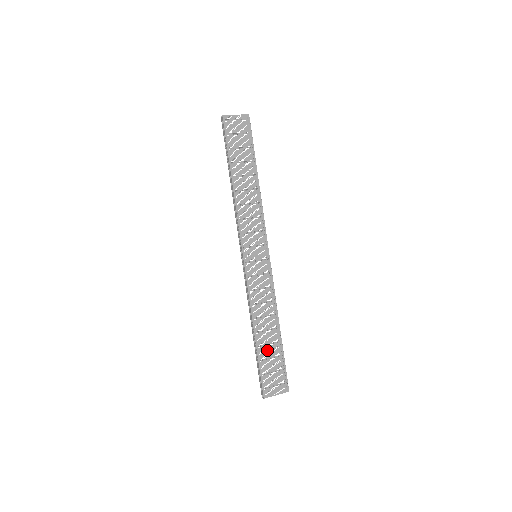
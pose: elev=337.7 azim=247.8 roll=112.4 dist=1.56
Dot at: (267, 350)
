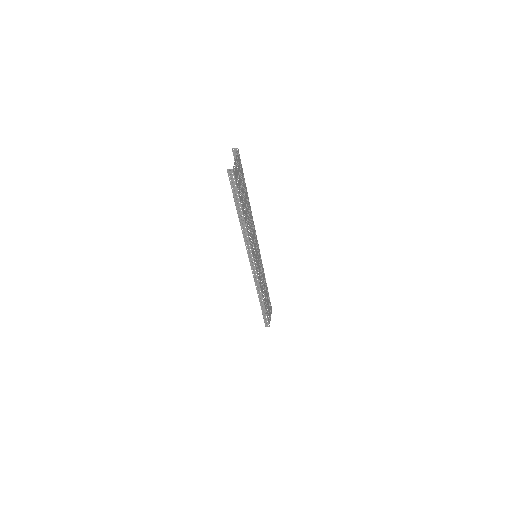
Dot at: occluded
